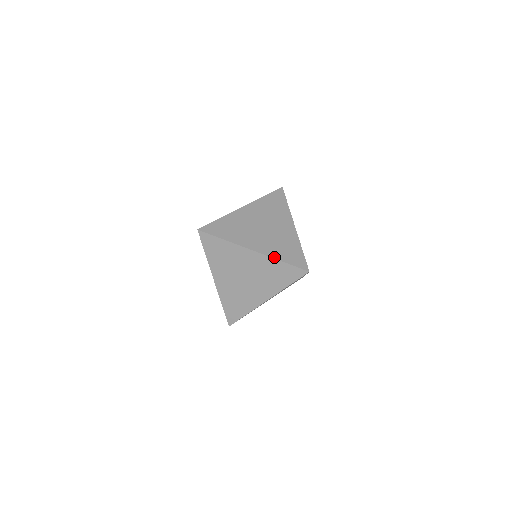
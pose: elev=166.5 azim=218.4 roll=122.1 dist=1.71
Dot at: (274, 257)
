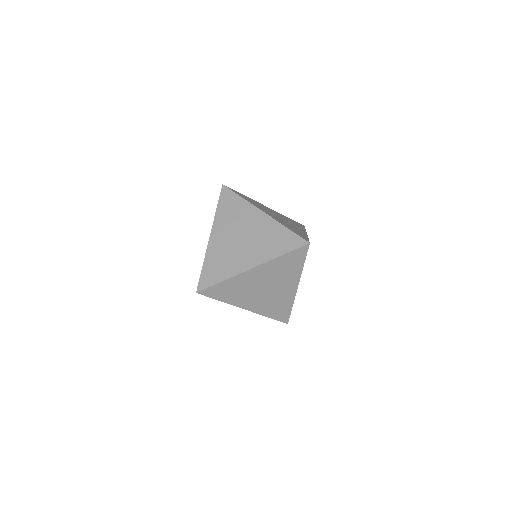
Dot at: (272, 258)
